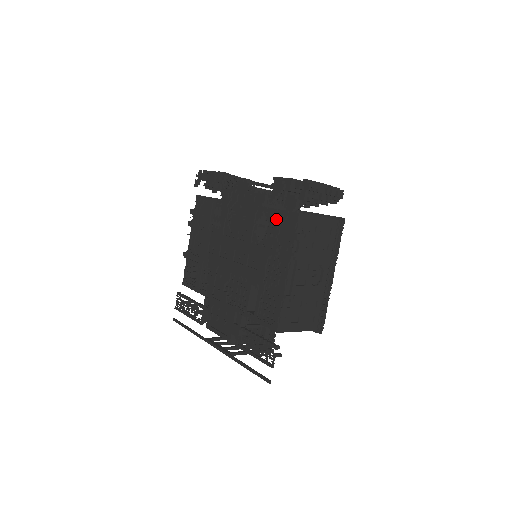
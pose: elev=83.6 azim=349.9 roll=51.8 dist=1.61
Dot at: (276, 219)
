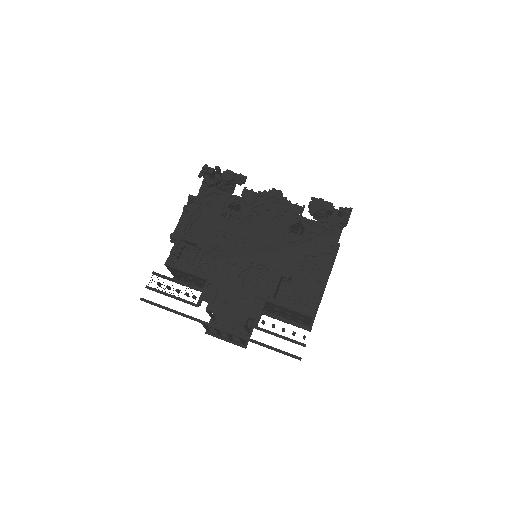
Dot at: (315, 229)
